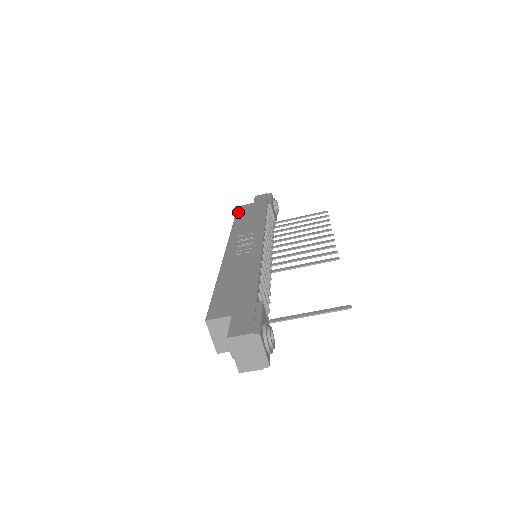
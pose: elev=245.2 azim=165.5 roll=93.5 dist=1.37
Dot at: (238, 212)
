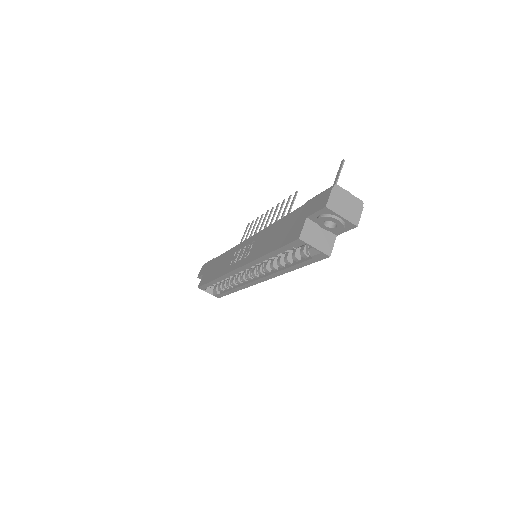
Dot at: (204, 283)
